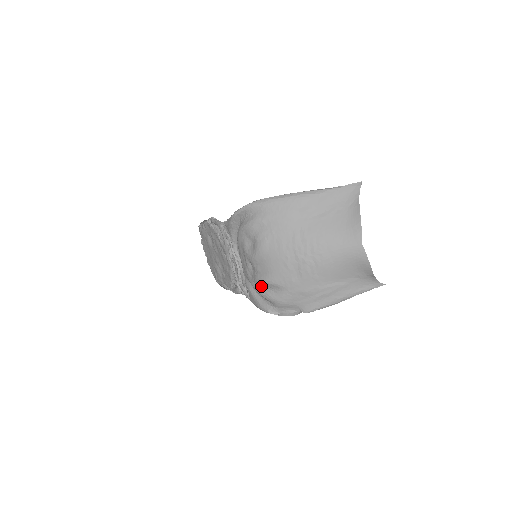
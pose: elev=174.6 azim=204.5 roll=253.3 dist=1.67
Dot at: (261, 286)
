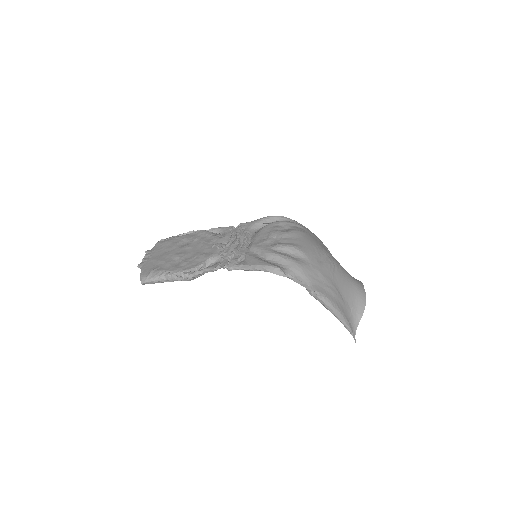
Dot at: (281, 250)
